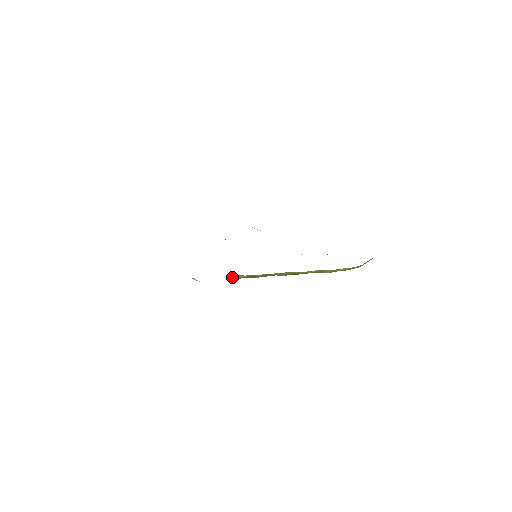
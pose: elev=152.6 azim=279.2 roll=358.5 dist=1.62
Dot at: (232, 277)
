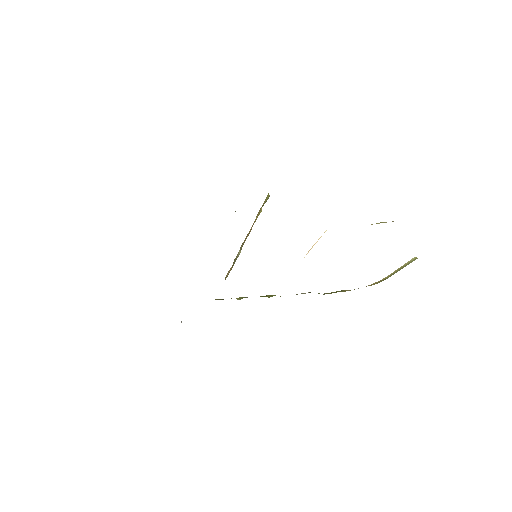
Dot at: occluded
